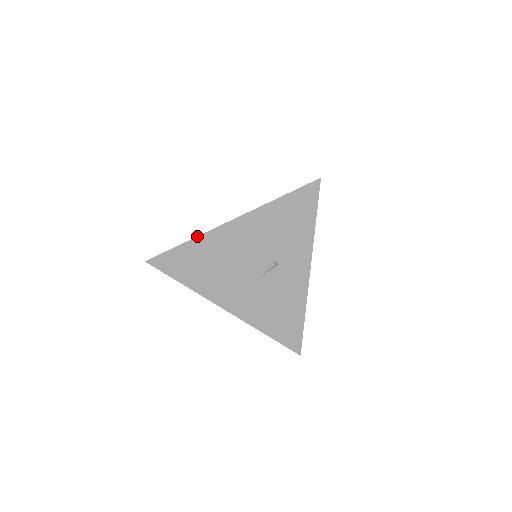
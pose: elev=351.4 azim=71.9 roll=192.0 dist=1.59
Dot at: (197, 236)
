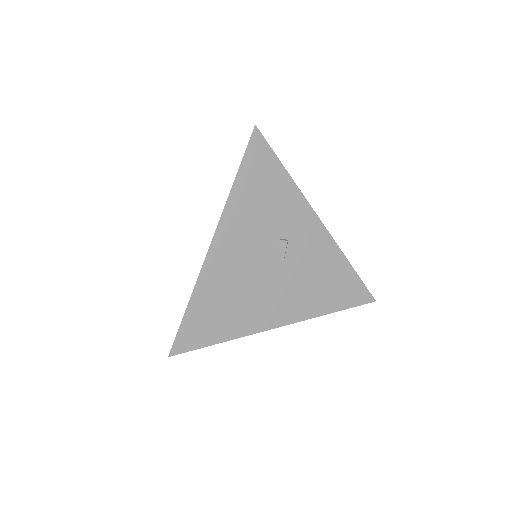
Dot at: occluded
